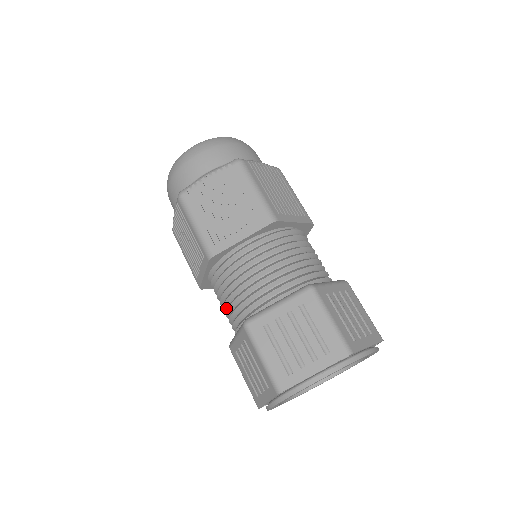
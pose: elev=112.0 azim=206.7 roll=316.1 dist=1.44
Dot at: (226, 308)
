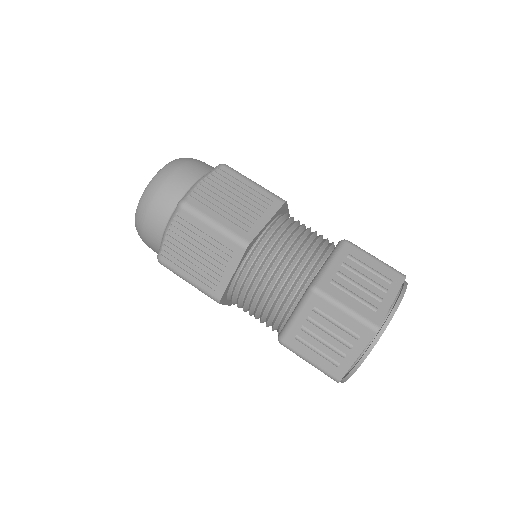
Dot at: occluded
